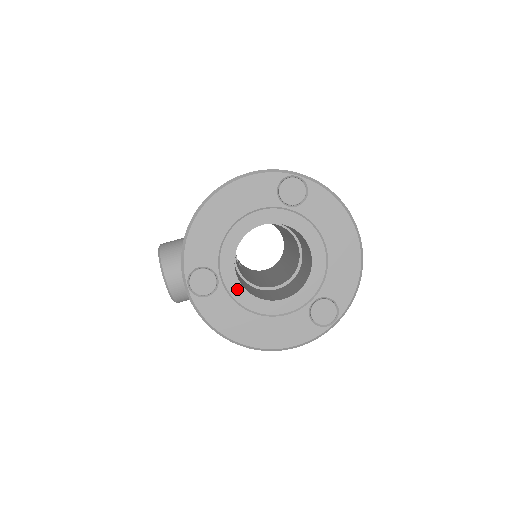
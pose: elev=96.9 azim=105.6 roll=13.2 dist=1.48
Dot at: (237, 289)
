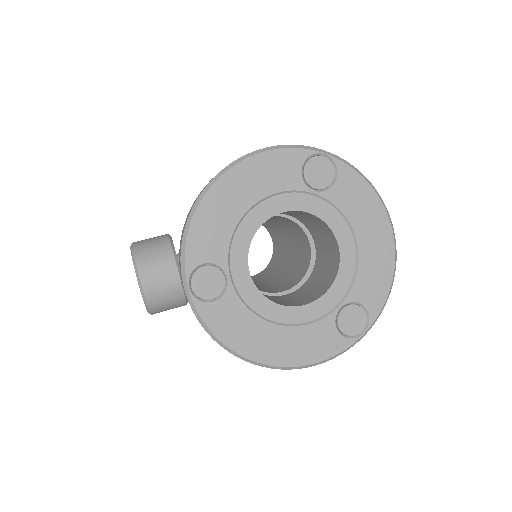
Dot at: (250, 292)
